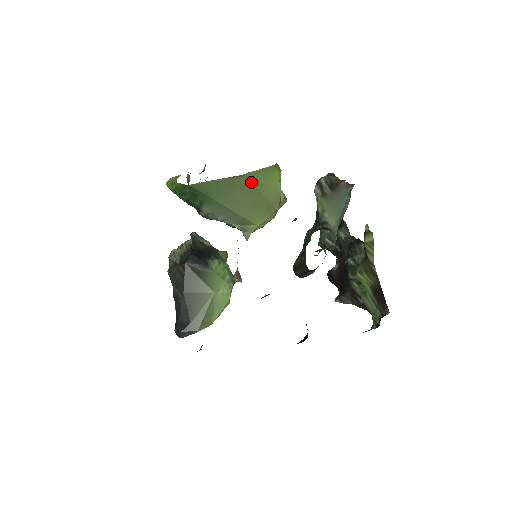
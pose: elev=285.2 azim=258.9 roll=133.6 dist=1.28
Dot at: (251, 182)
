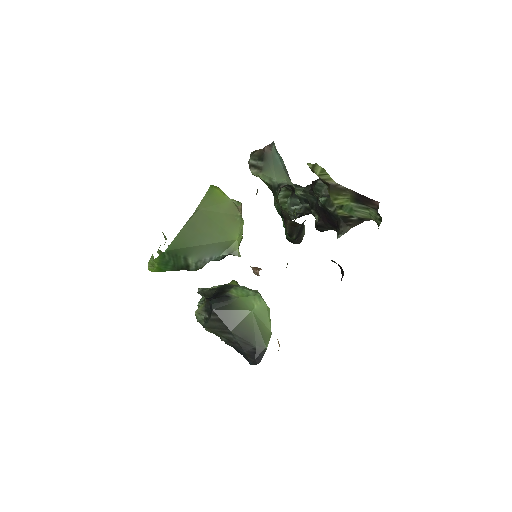
Dot at: (205, 211)
